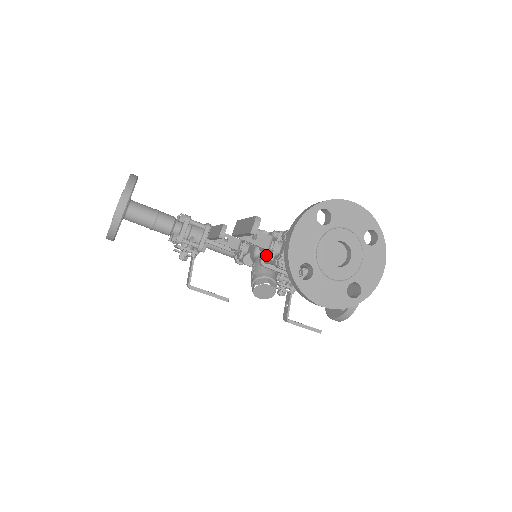
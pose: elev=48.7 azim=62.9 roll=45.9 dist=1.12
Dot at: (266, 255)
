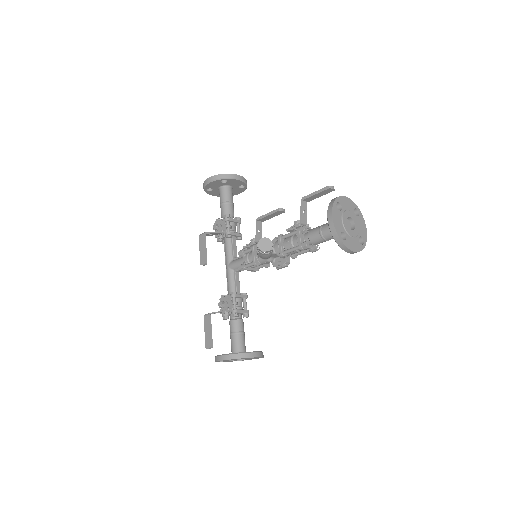
Dot at: (294, 227)
